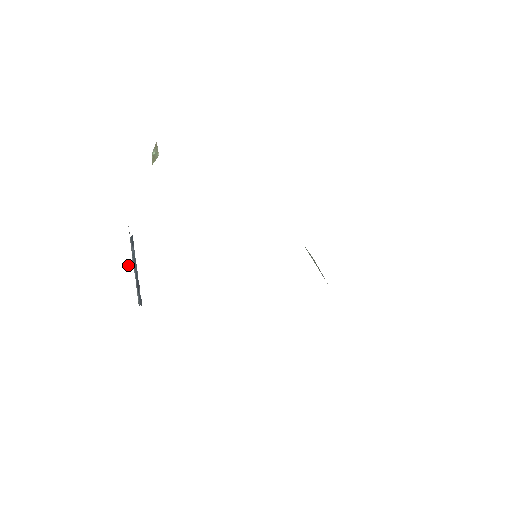
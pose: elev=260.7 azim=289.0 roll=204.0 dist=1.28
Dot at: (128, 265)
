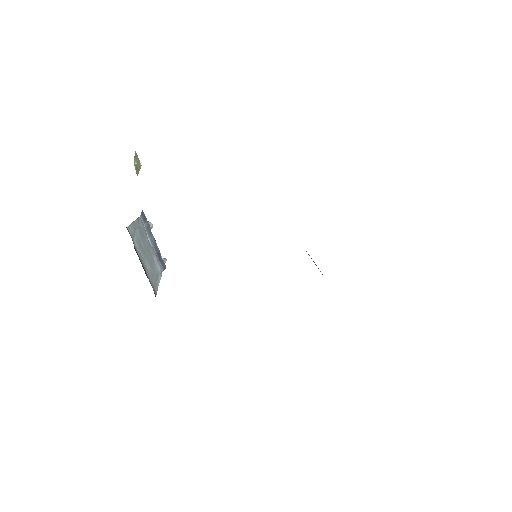
Dot at: occluded
